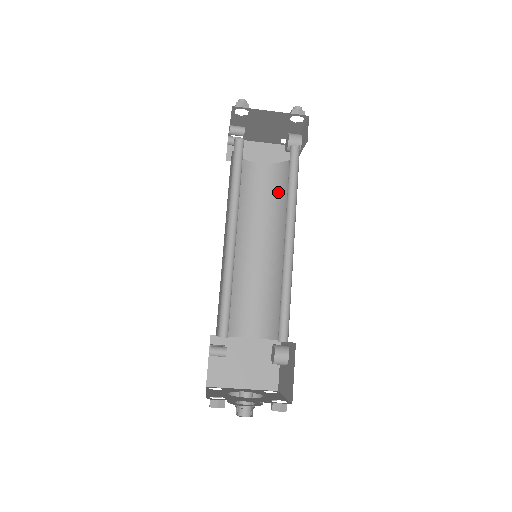
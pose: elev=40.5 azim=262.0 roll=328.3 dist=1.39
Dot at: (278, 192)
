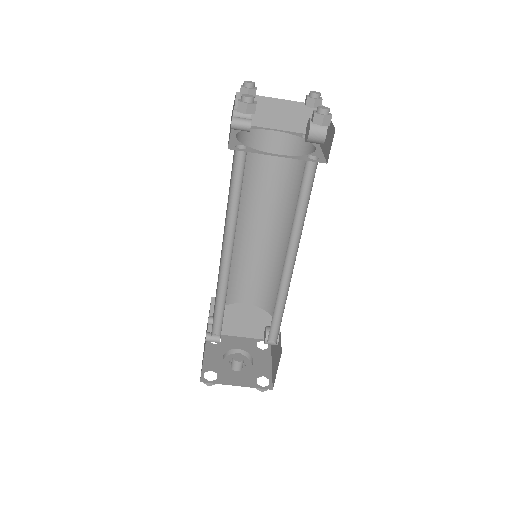
Dot at: (292, 174)
